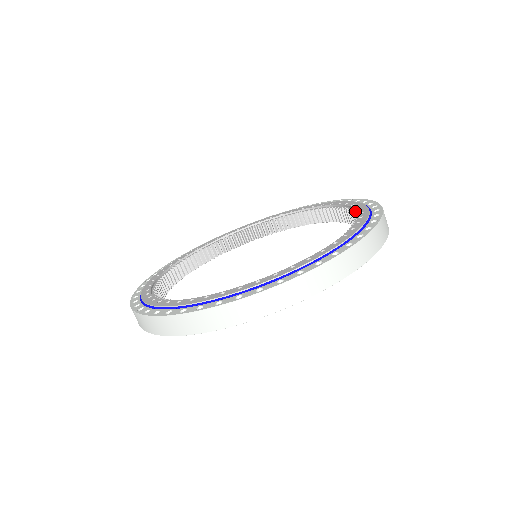
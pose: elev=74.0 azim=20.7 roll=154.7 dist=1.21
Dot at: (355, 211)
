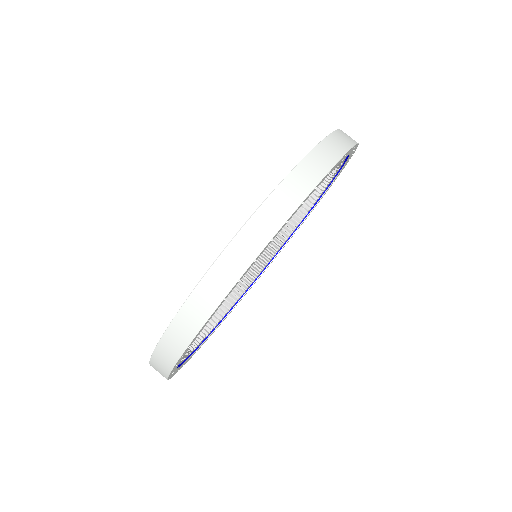
Dot at: occluded
